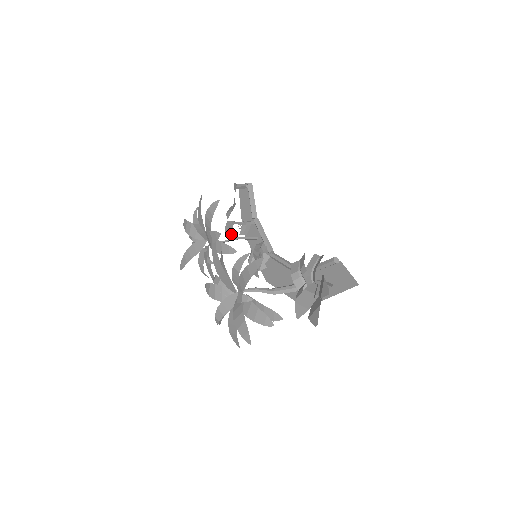
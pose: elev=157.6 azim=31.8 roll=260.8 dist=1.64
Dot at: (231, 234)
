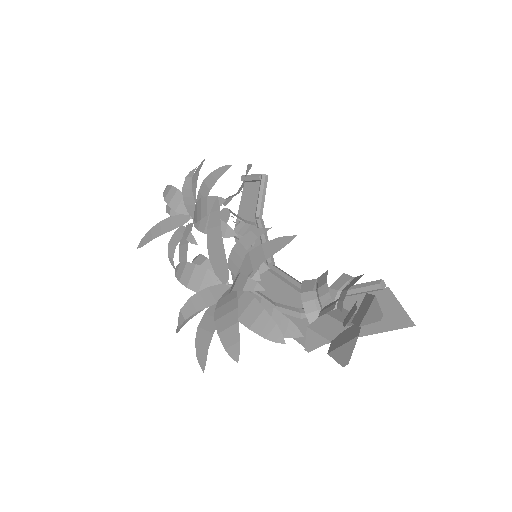
Dot at: occluded
